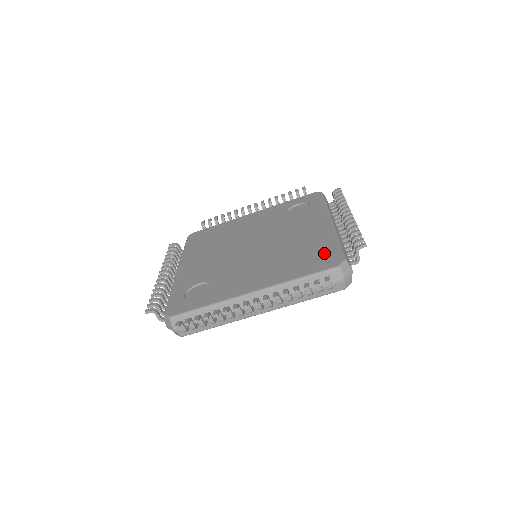
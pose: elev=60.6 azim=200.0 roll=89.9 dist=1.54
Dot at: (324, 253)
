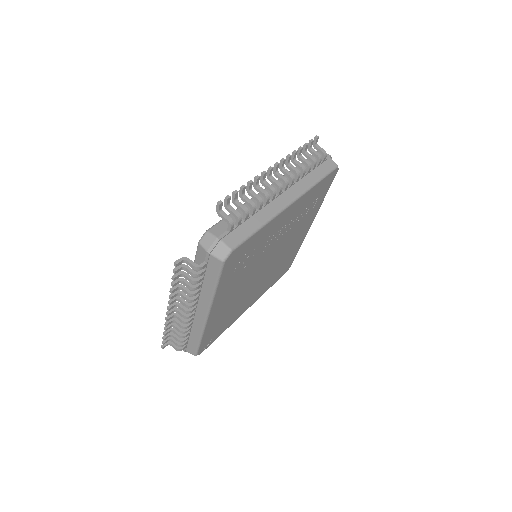
Dot at: occluded
